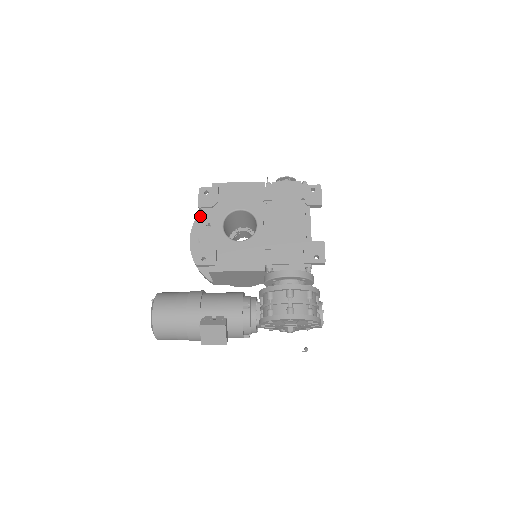
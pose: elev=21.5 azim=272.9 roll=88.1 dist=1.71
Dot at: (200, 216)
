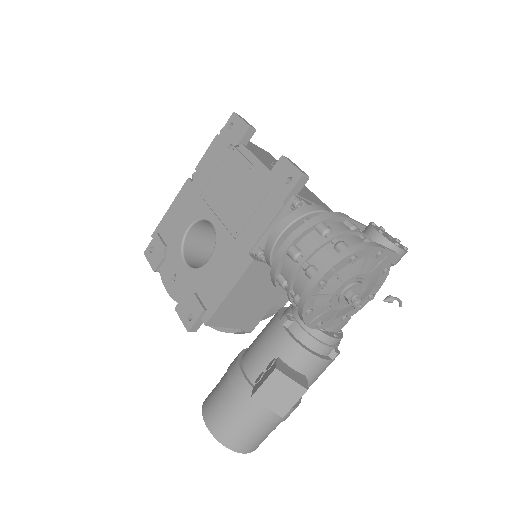
Dot at: (162, 278)
